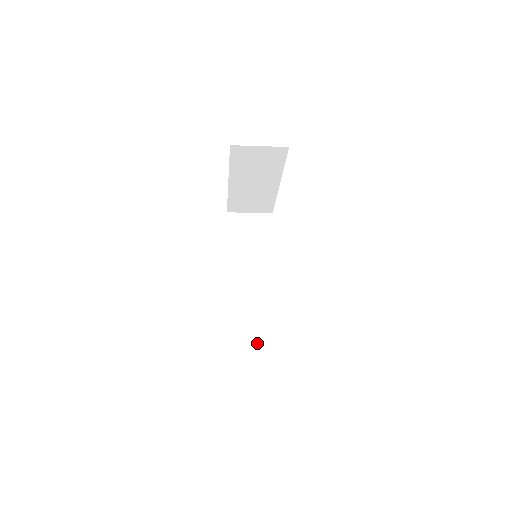
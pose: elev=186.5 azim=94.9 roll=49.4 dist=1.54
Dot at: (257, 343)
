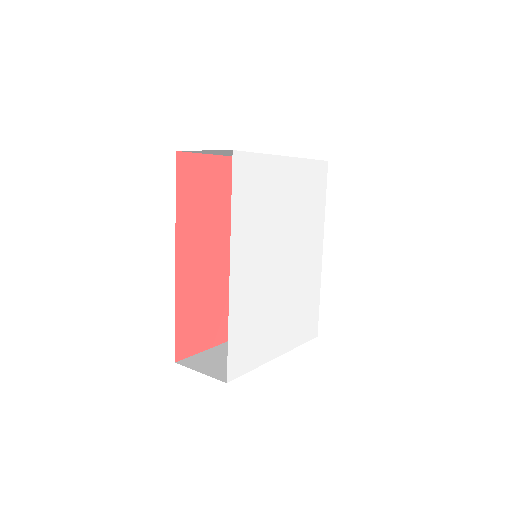
Dot at: occluded
